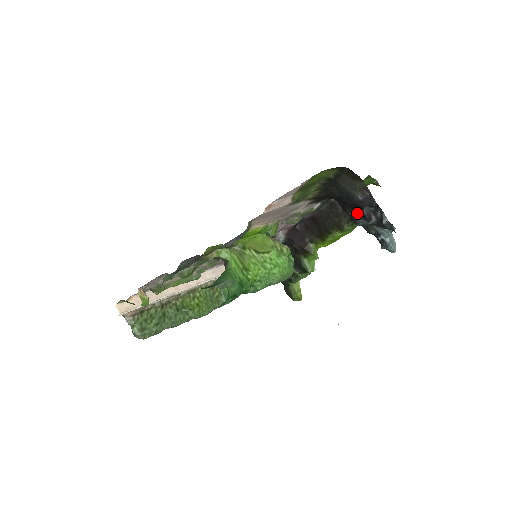
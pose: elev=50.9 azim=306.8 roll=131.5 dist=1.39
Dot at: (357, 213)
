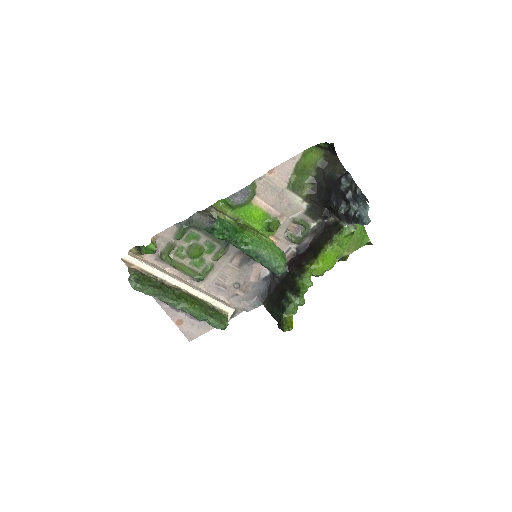
Dot at: (339, 198)
